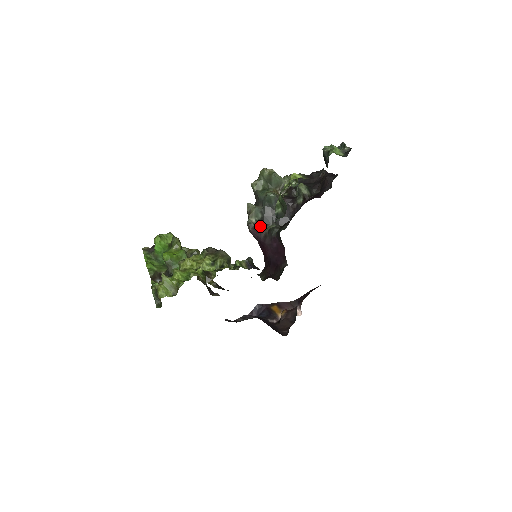
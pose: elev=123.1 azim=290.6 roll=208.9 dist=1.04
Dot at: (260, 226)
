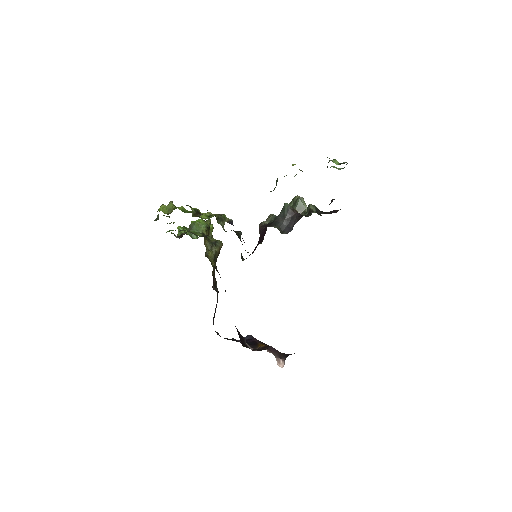
Dot at: (267, 225)
